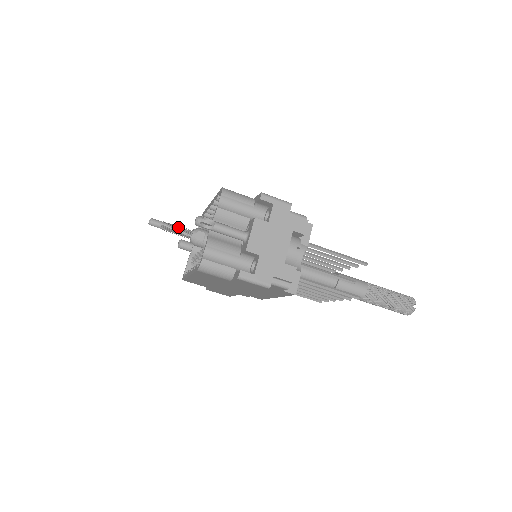
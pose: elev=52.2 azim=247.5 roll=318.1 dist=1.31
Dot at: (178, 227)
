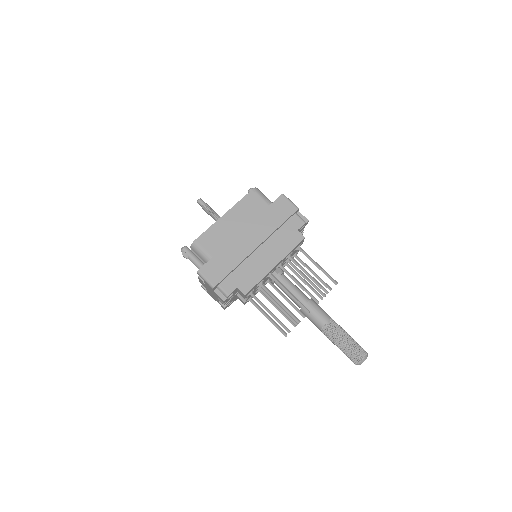
Dot at: (214, 212)
